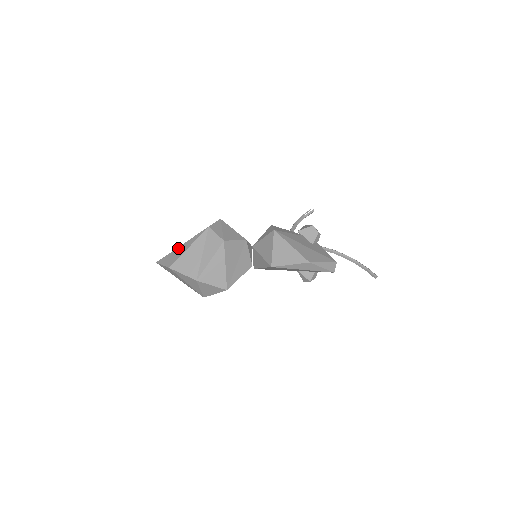
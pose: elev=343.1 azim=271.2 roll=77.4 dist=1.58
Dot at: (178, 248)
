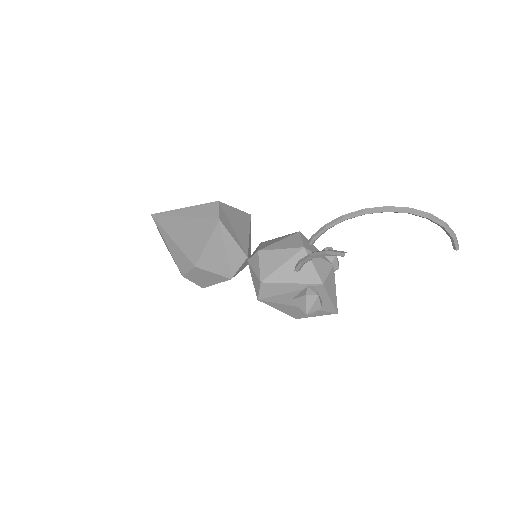
Dot at: occluded
